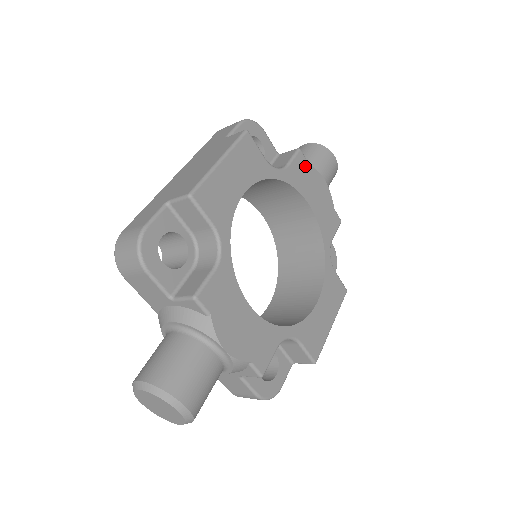
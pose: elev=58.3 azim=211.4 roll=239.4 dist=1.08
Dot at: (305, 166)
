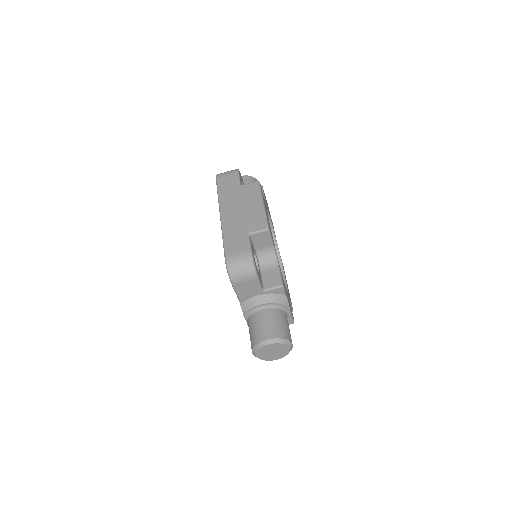
Dot at: occluded
